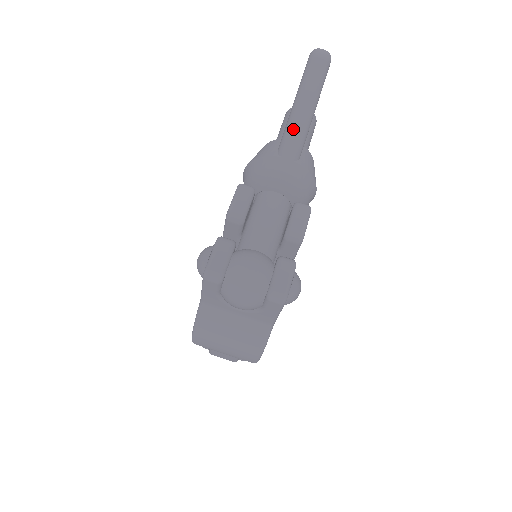
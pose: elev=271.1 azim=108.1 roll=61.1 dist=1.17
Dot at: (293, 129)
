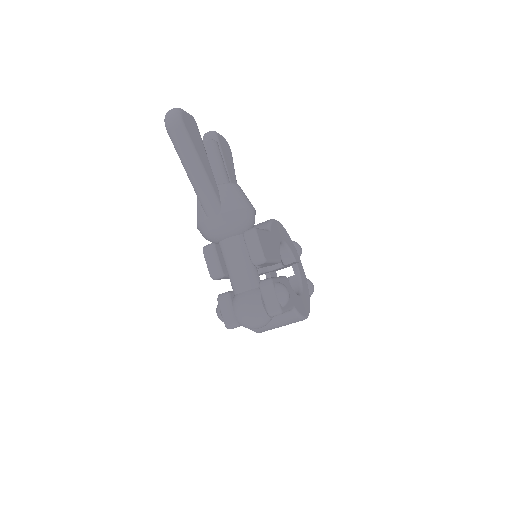
Dot at: (200, 194)
